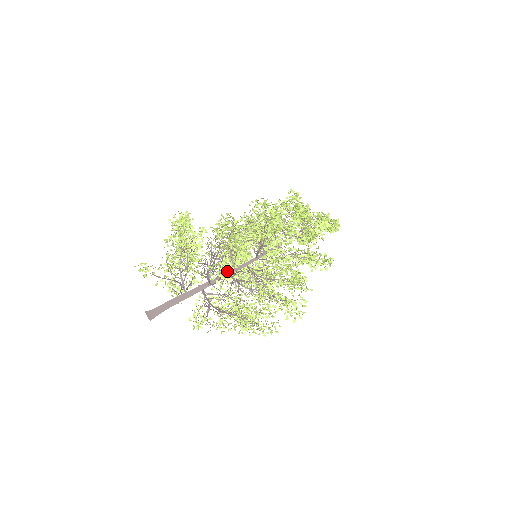
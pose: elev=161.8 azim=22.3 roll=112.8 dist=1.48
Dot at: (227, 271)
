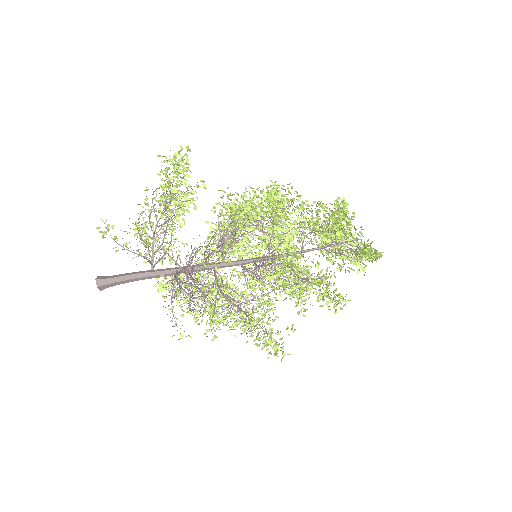
Dot at: (197, 314)
